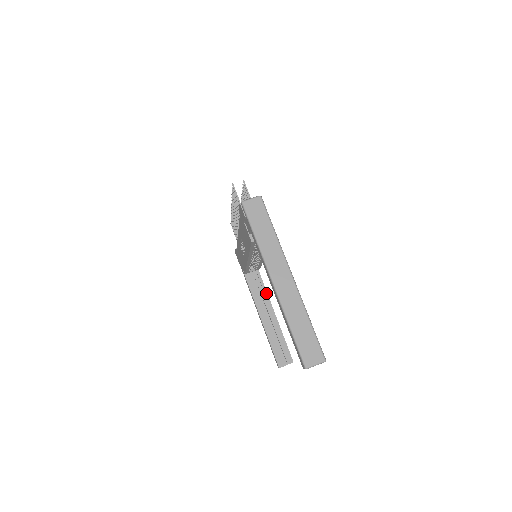
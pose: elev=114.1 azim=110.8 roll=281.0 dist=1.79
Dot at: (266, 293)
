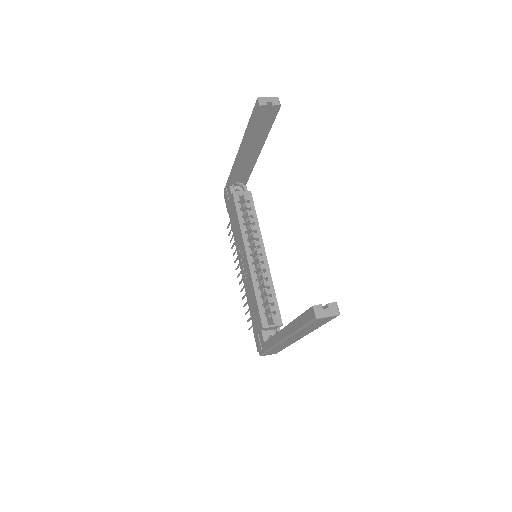
Dot at: occluded
